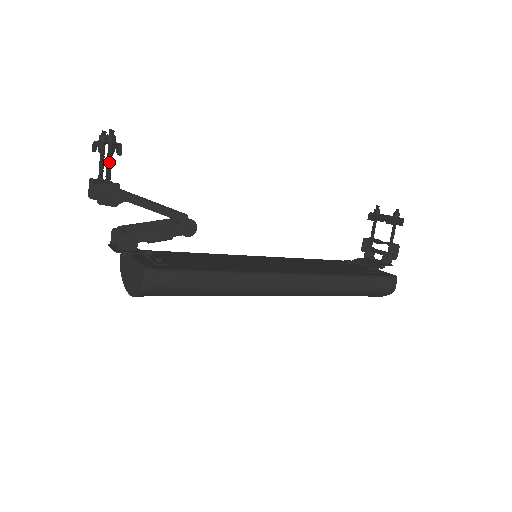
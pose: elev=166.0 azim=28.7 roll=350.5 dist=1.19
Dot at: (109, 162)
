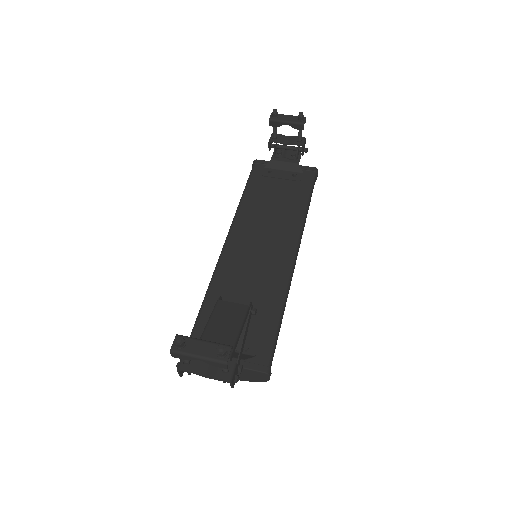
Dot at: occluded
